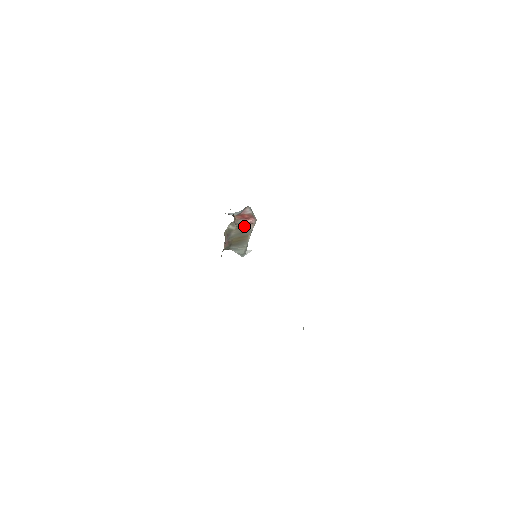
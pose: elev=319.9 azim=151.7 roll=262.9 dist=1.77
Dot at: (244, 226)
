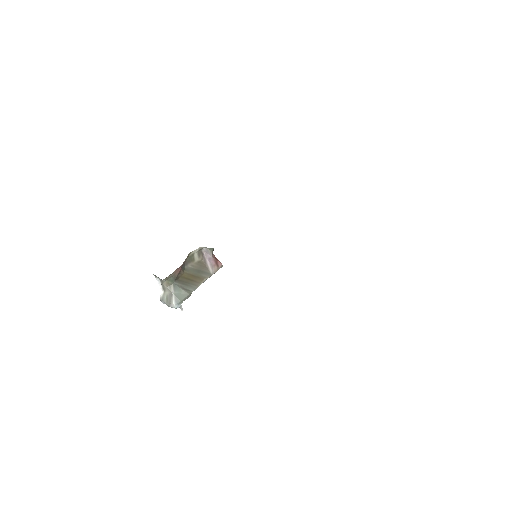
Dot at: (207, 264)
